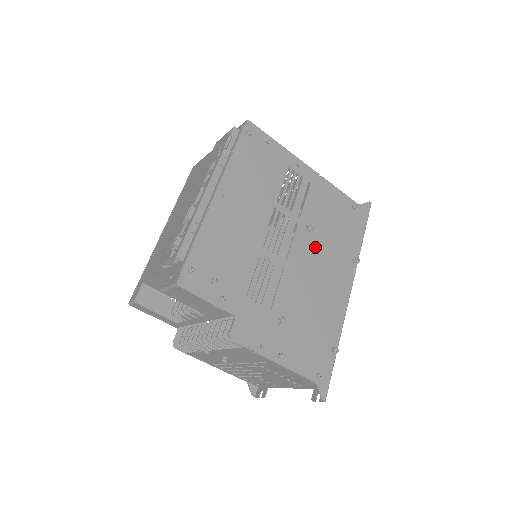
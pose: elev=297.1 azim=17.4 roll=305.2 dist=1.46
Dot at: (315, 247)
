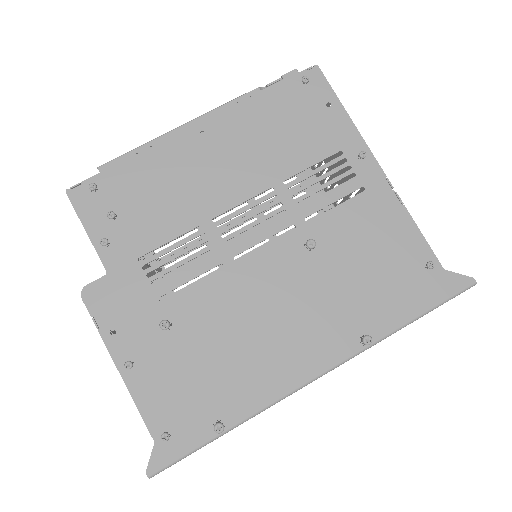
Dot at: (302, 274)
